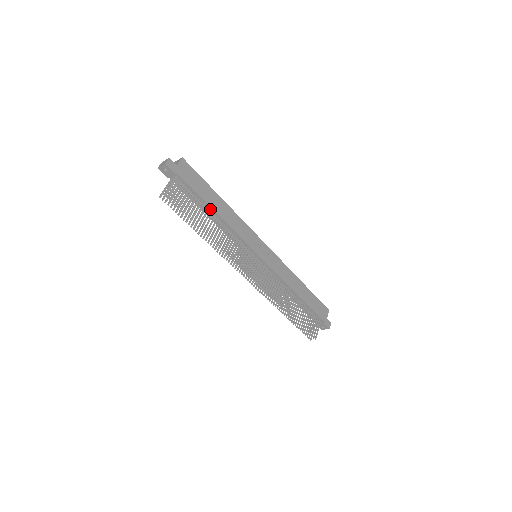
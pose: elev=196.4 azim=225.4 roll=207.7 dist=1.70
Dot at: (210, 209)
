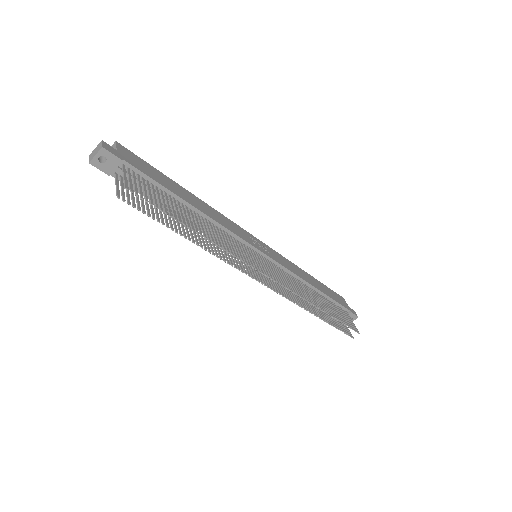
Dot at: (184, 204)
